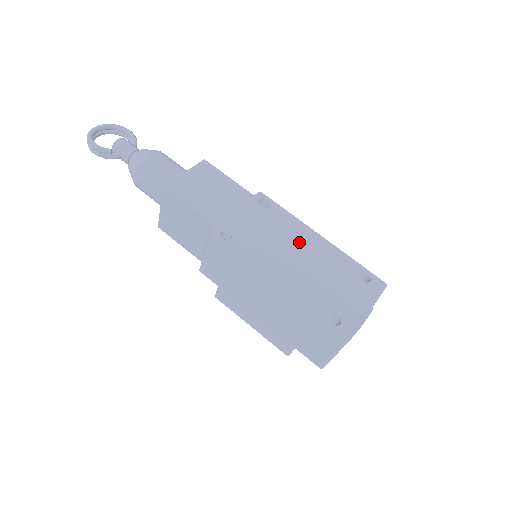
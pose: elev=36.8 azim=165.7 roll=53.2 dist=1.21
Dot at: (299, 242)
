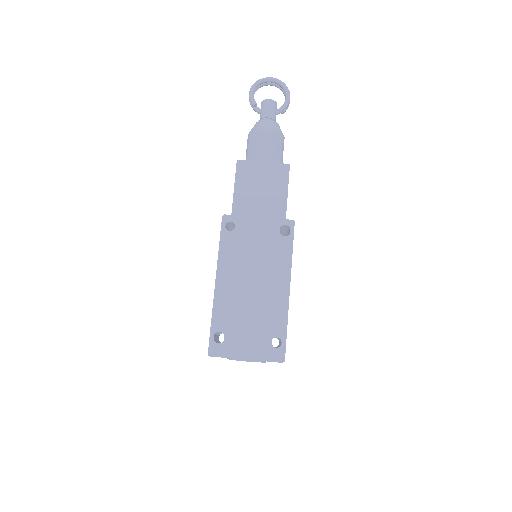
Dot at: (268, 277)
